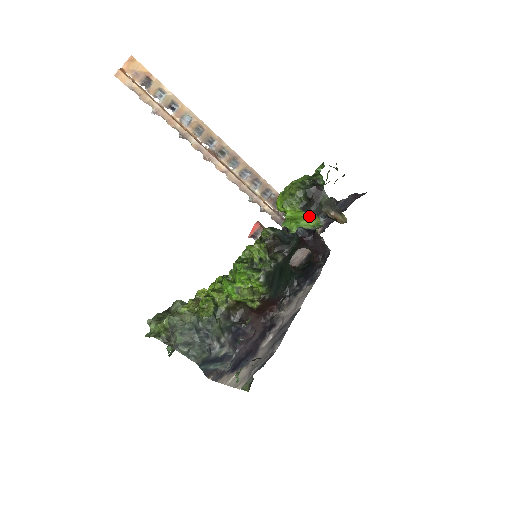
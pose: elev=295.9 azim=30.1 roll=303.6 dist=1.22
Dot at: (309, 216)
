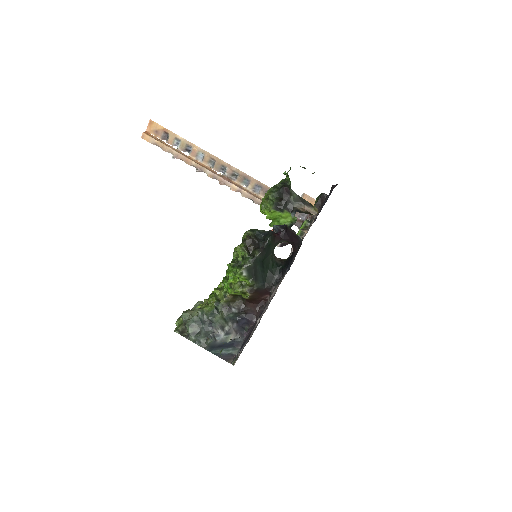
Dot at: (284, 214)
